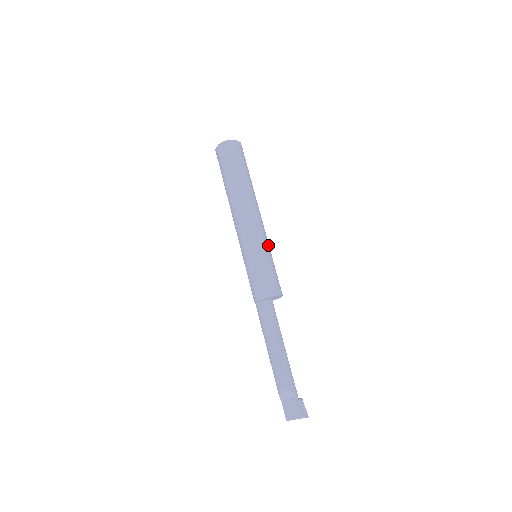
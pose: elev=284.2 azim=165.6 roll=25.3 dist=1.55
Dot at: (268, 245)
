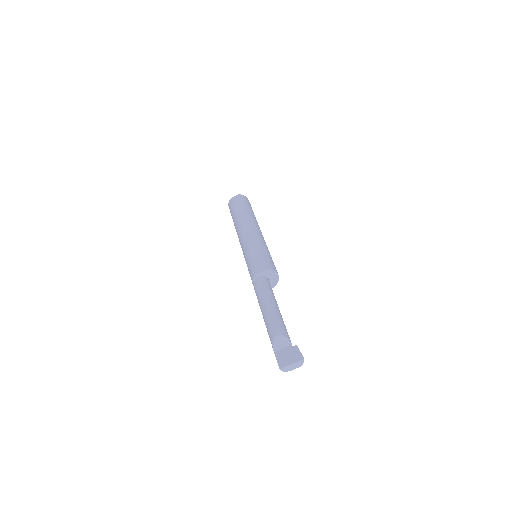
Dot at: (267, 247)
